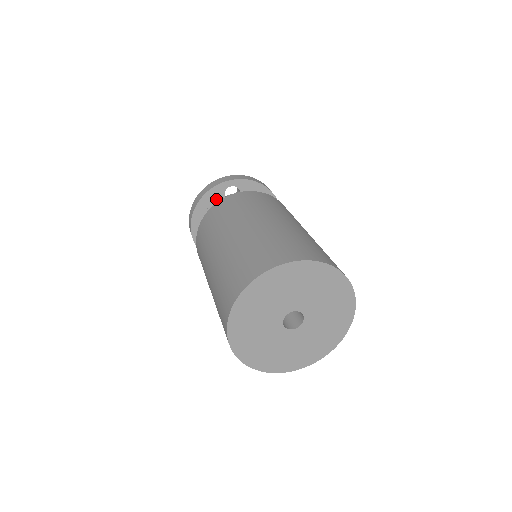
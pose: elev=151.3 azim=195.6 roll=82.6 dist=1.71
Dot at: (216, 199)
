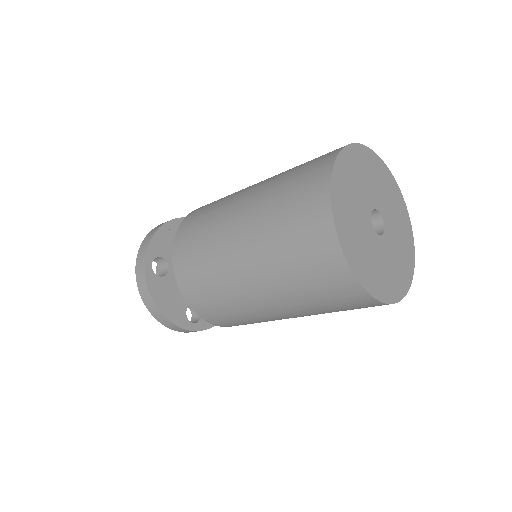
Dot at: occluded
